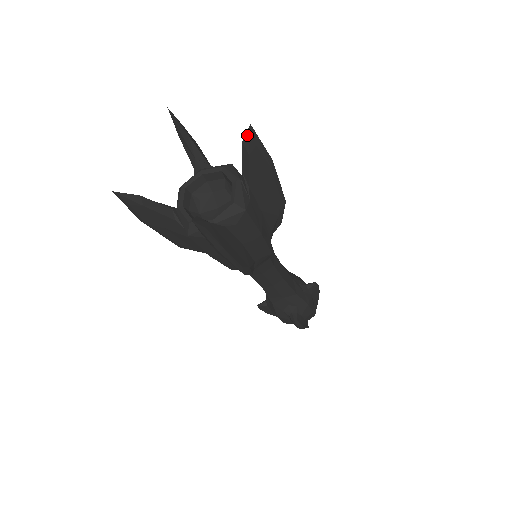
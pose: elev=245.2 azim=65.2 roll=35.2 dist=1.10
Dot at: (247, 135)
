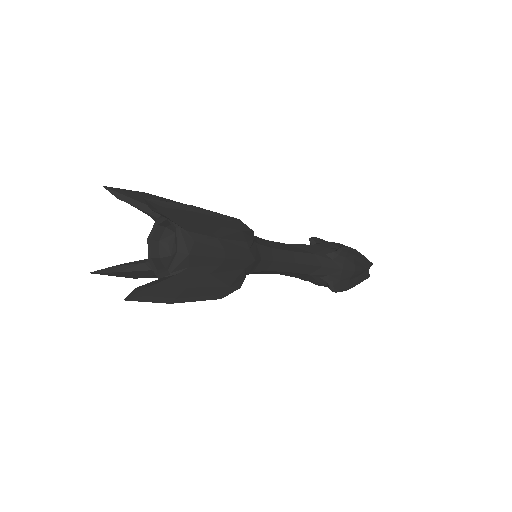
Dot at: (149, 205)
